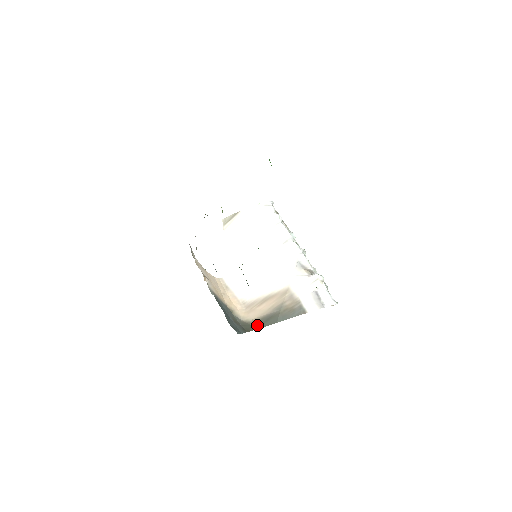
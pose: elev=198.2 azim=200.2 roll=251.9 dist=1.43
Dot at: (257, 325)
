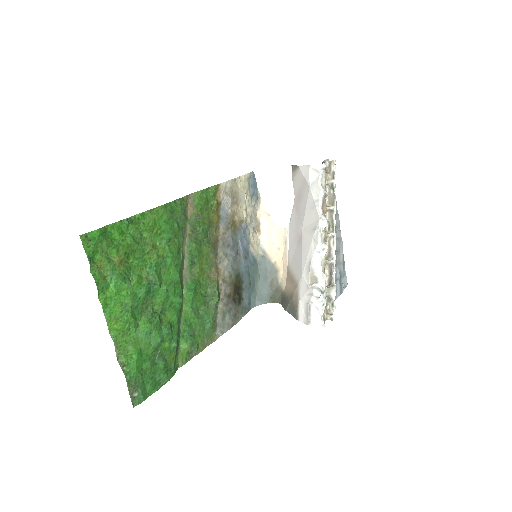
Dot at: (282, 299)
